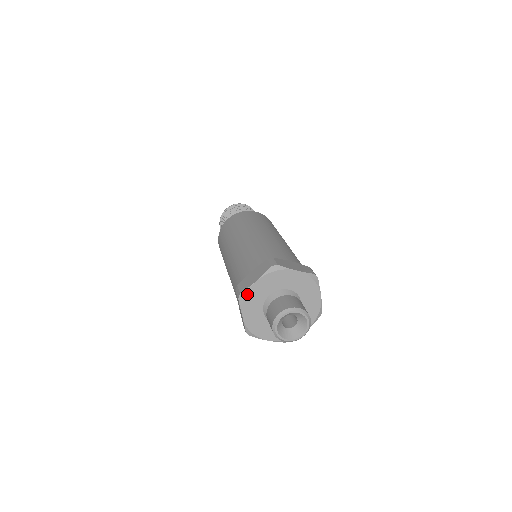
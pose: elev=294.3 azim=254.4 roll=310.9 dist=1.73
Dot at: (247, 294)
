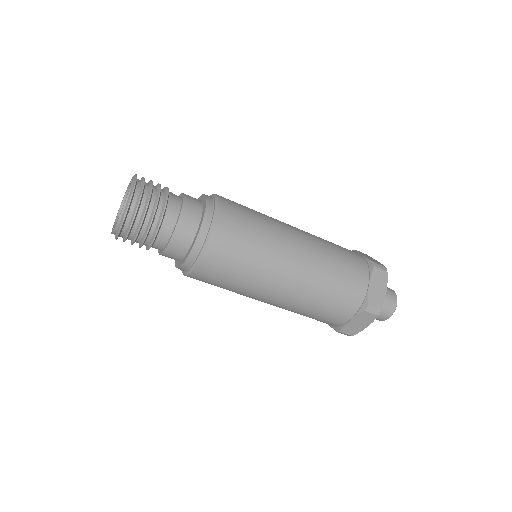
Dot at: occluded
